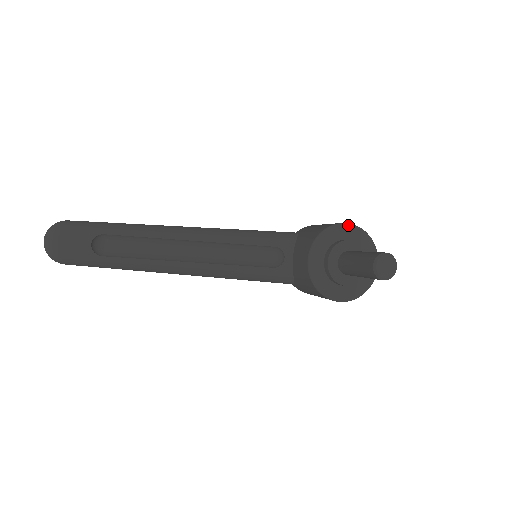
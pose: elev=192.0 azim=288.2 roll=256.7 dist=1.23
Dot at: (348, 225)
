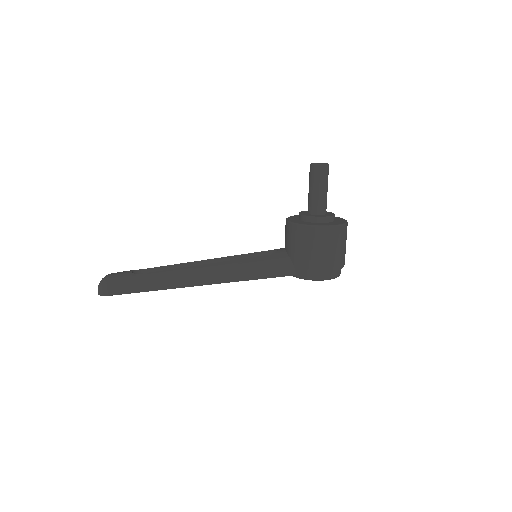
Dot at: occluded
